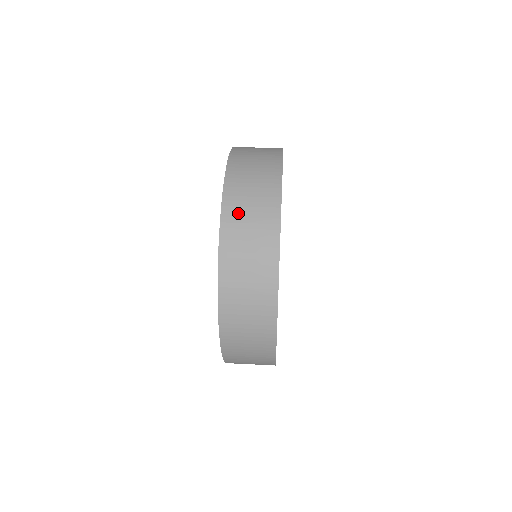
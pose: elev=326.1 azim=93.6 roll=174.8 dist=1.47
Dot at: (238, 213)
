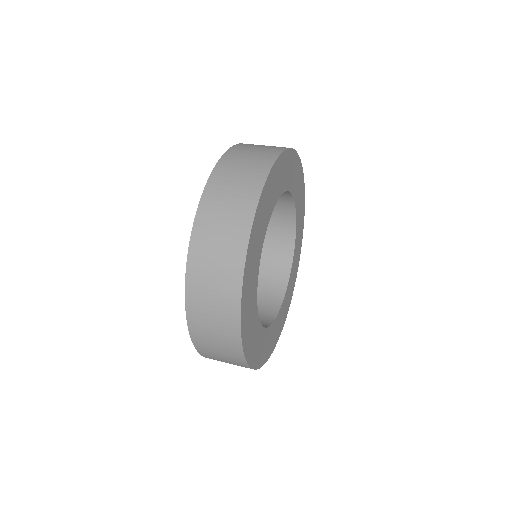
Dot at: (201, 304)
